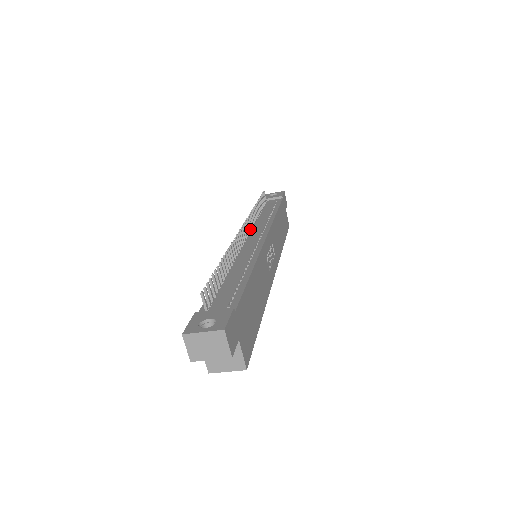
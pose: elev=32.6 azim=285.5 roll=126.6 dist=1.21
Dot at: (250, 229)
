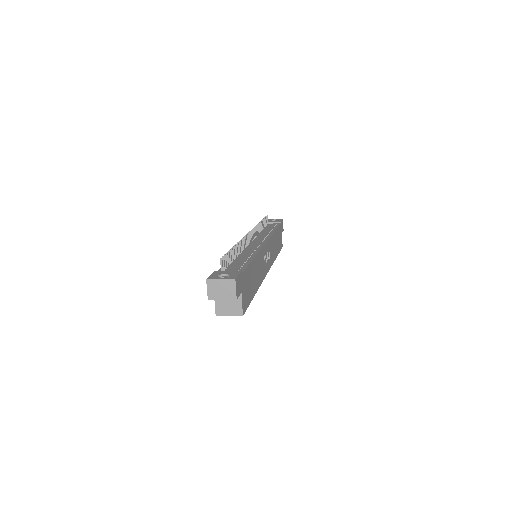
Dot at: (254, 237)
